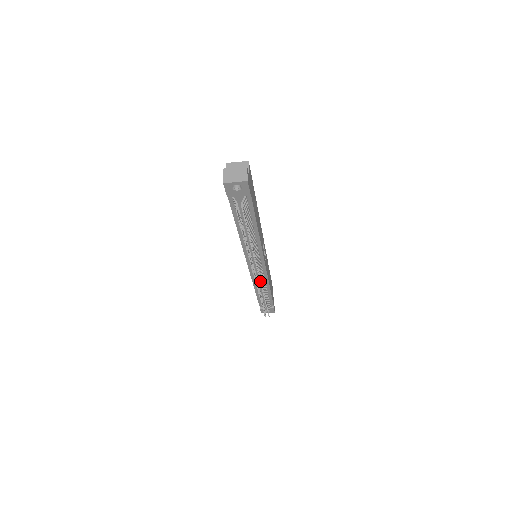
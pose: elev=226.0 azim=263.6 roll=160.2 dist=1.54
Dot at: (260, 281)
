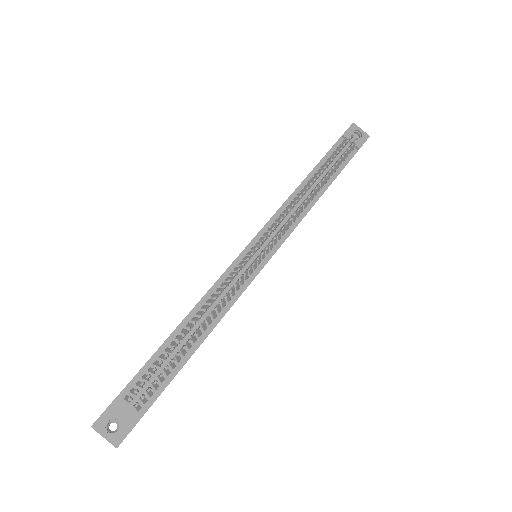
Dot at: (259, 257)
